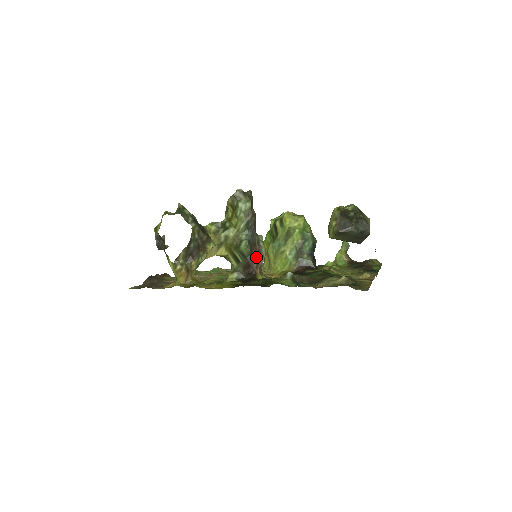
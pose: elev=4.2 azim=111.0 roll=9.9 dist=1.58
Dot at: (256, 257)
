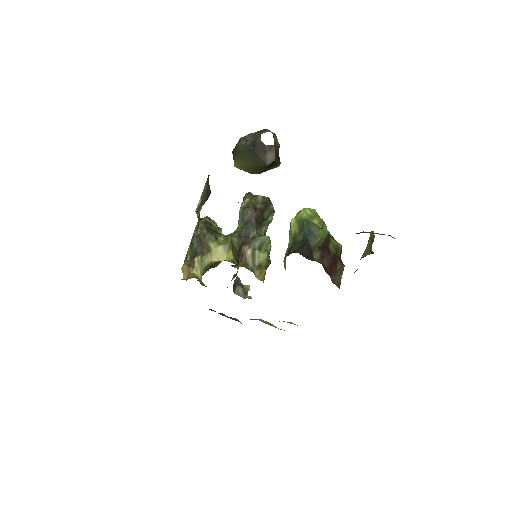
Dot at: (242, 248)
